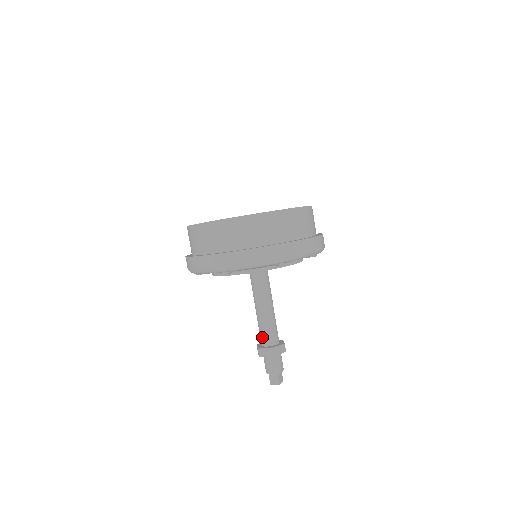
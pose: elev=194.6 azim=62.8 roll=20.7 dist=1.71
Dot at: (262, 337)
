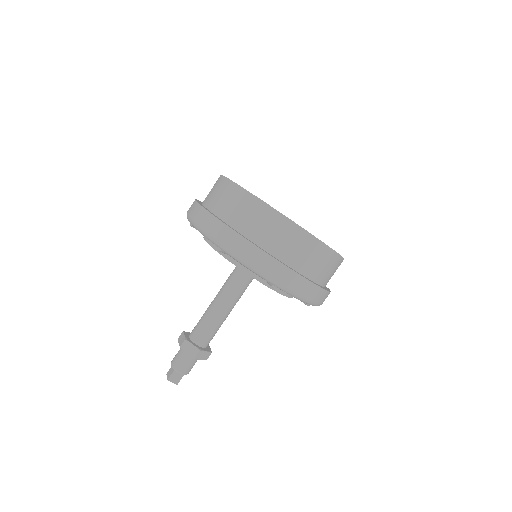
Dot at: (195, 326)
